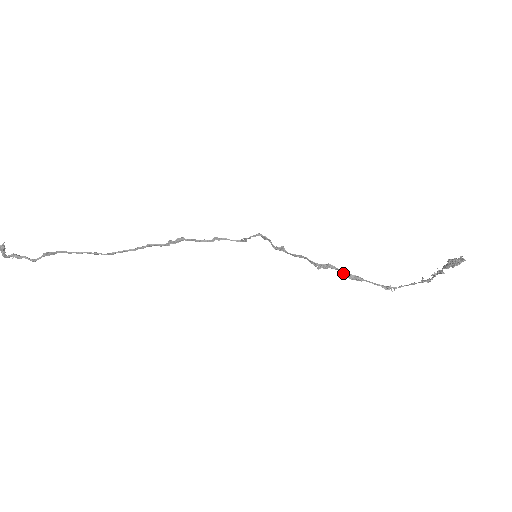
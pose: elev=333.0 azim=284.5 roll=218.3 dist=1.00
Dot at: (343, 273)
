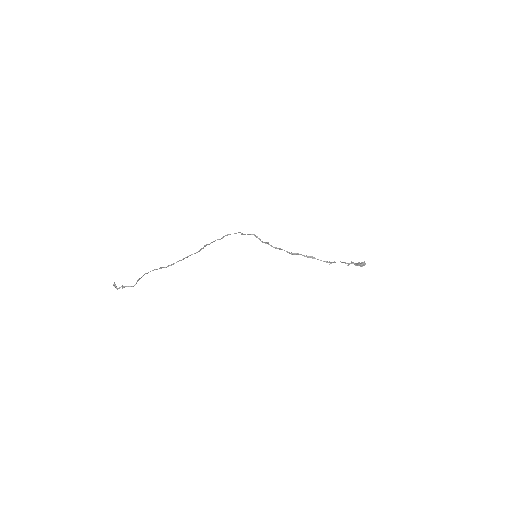
Dot at: (304, 256)
